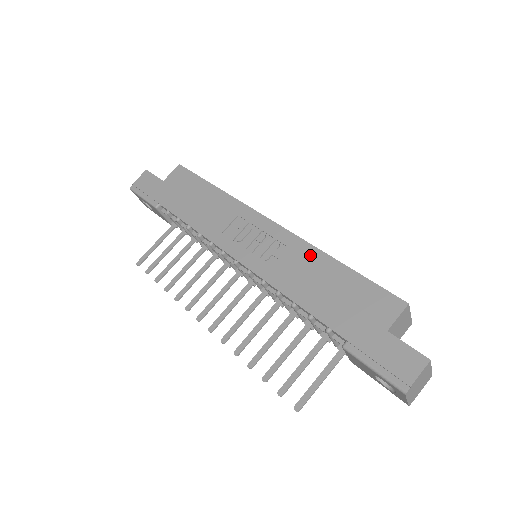
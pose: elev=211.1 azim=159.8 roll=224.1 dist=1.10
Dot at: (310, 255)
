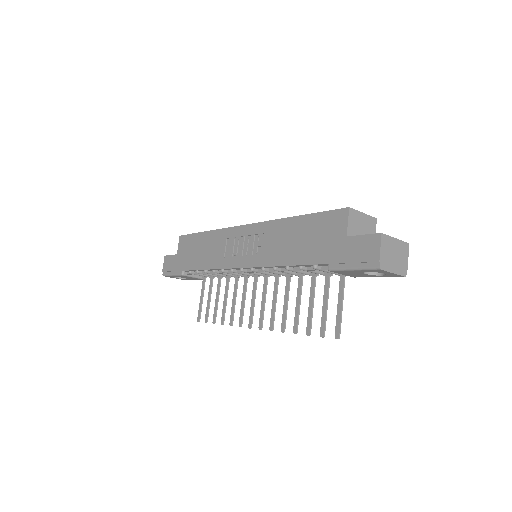
Dot at: (278, 227)
